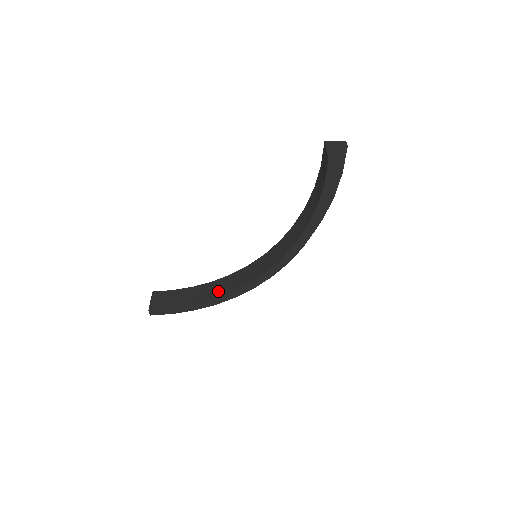
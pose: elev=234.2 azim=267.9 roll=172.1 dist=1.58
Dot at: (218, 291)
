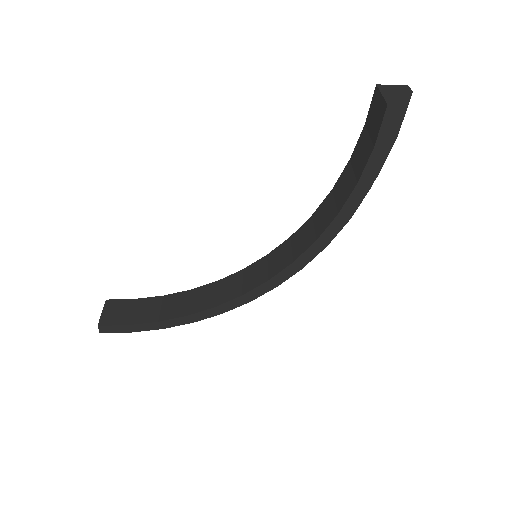
Dot at: (198, 303)
